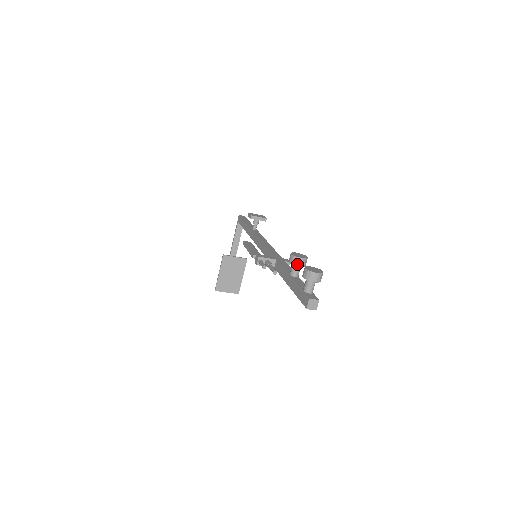
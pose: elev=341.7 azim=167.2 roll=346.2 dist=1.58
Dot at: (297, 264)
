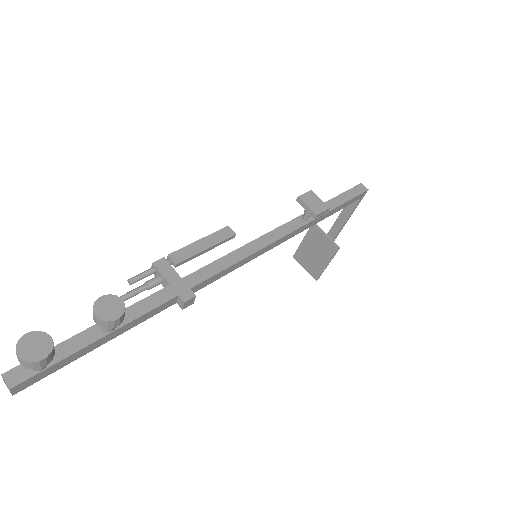
Dot at: (93, 316)
